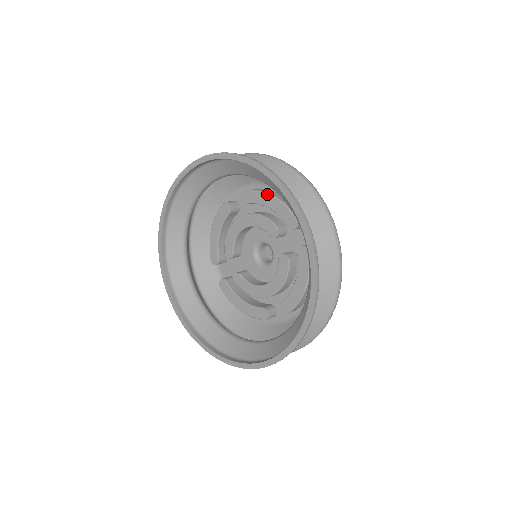
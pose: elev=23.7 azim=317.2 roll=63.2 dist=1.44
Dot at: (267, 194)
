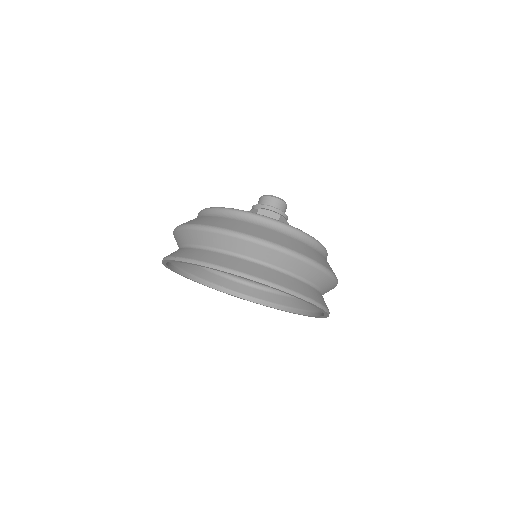
Dot at: occluded
